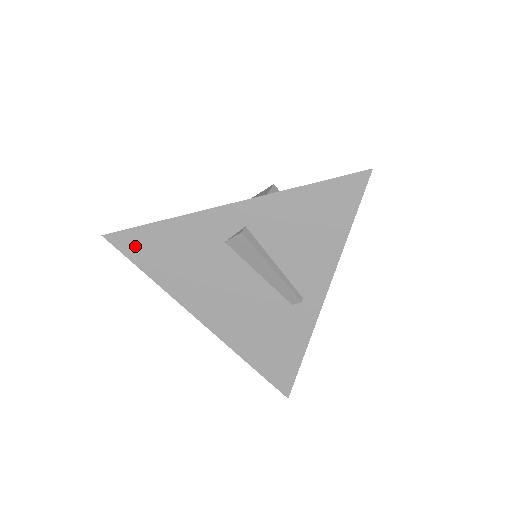
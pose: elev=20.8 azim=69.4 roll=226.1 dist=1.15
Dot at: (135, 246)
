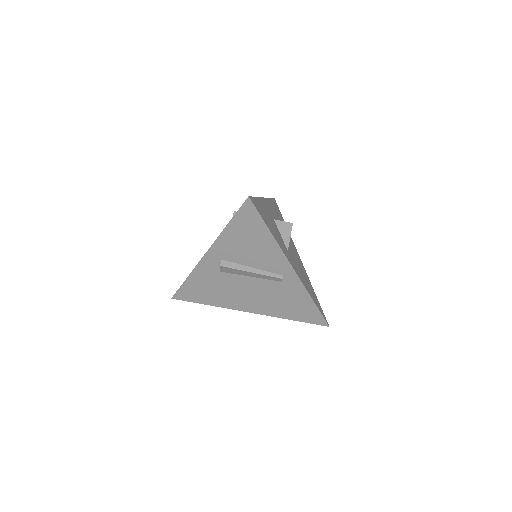
Dot at: (188, 295)
